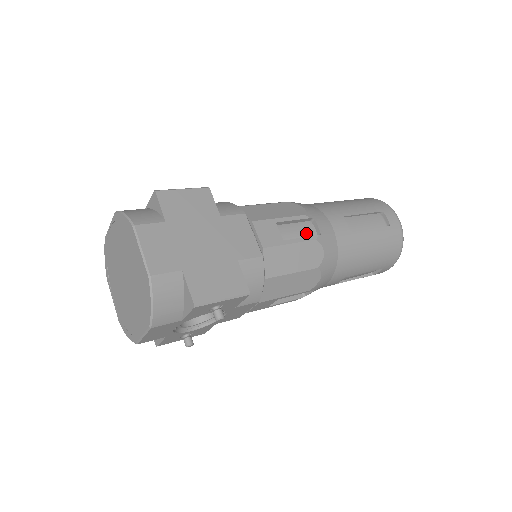
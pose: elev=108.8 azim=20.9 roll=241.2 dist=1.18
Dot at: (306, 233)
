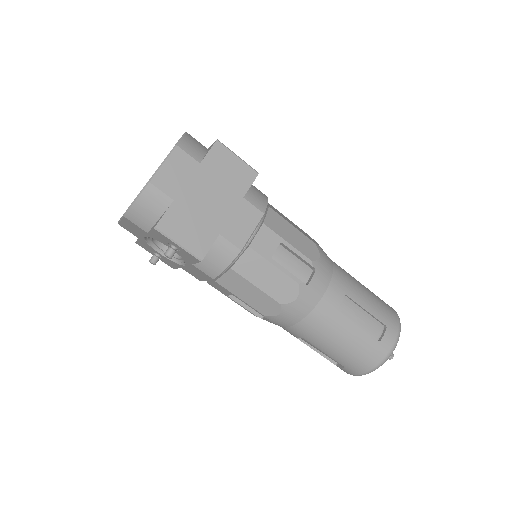
Dot at: (298, 273)
